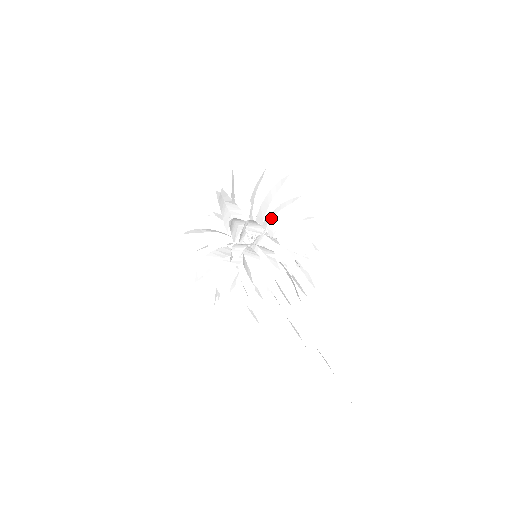
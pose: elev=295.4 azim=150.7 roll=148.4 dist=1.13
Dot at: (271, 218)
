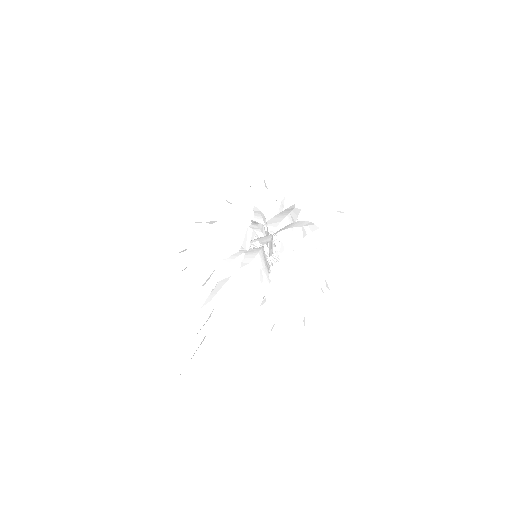
Dot at: (289, 270)
